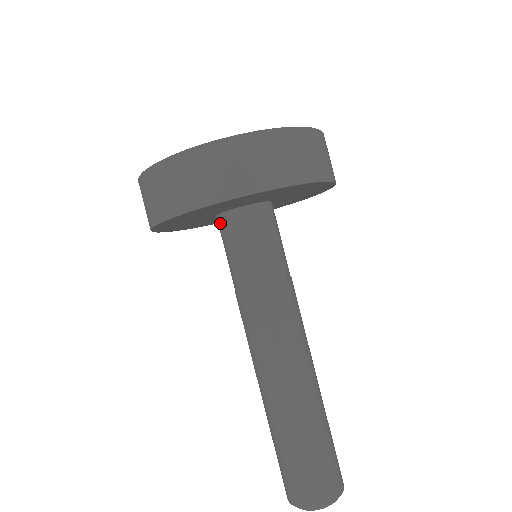
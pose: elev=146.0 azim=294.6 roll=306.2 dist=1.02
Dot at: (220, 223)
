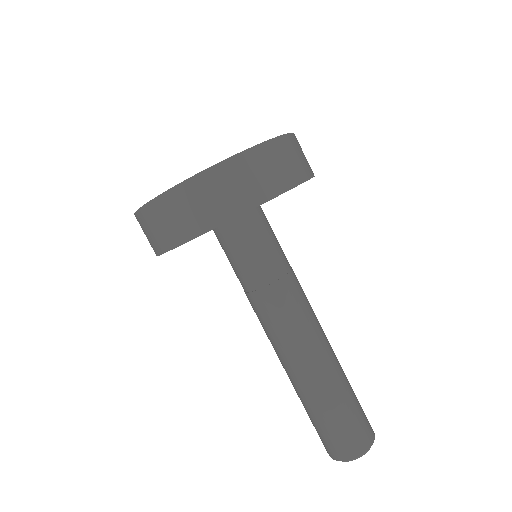
Dot at: (217, 235)
